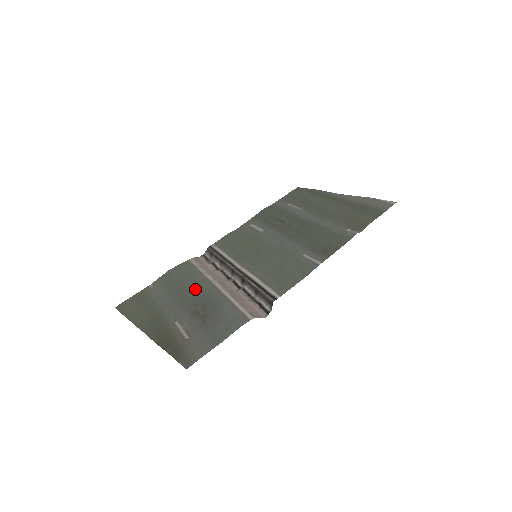
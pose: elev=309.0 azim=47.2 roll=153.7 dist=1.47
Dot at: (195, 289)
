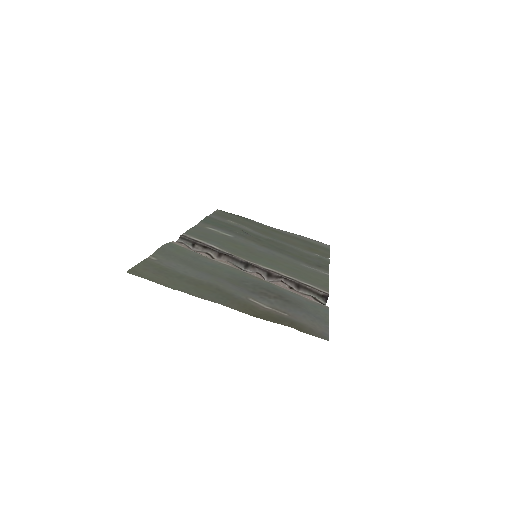
Dot at: (225, 272)
